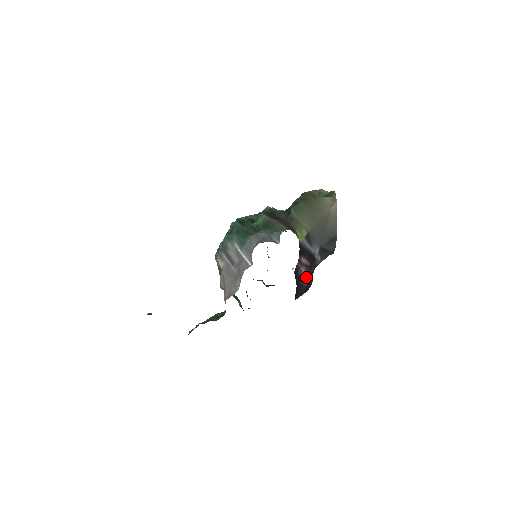
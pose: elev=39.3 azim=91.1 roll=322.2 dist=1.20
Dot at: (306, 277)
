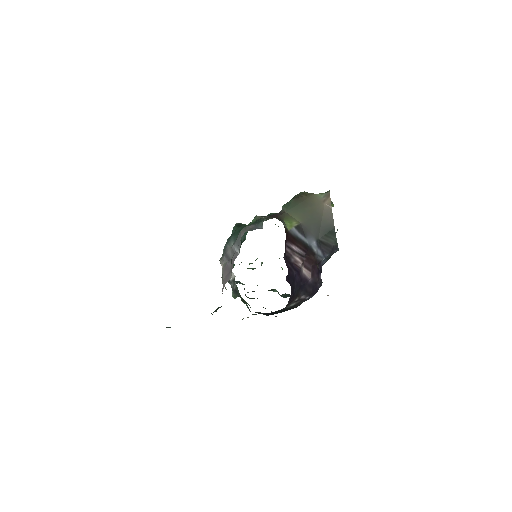
Dot at: (307, 271)
